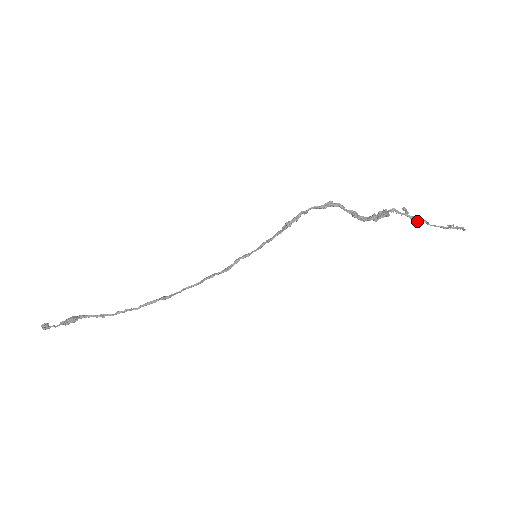
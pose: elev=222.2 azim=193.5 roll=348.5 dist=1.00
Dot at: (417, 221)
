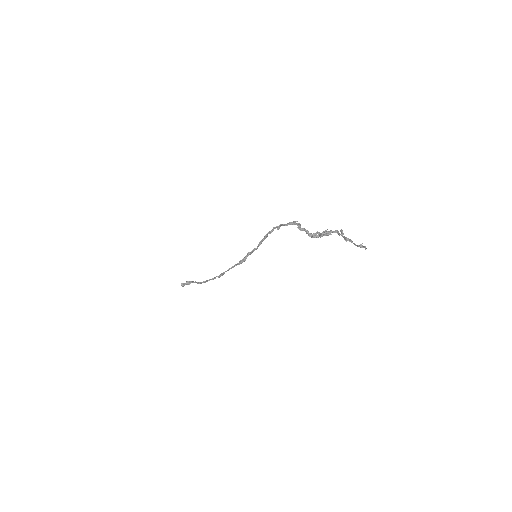
Dot at: (346, 240)
